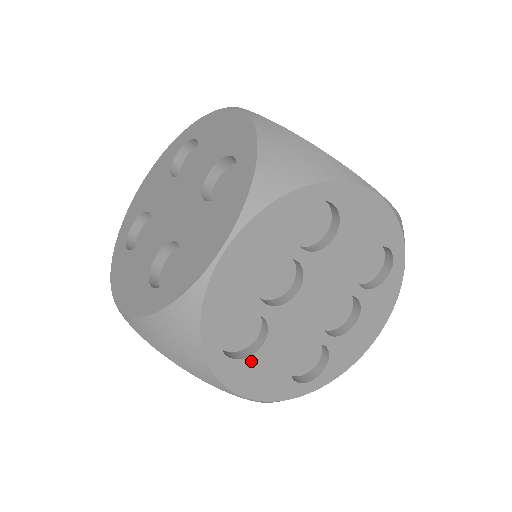
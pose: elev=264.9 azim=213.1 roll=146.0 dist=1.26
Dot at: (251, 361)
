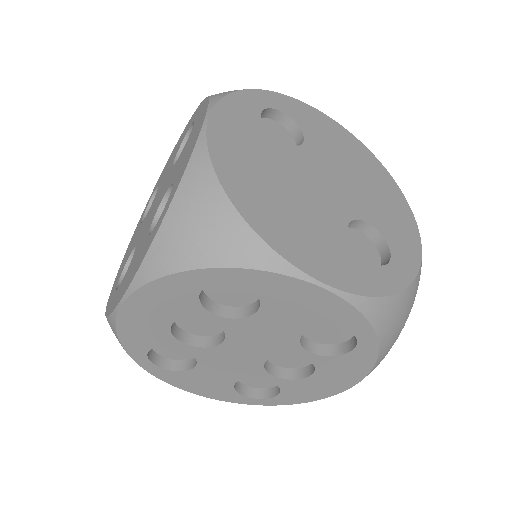
Dot at: (186, 374)
